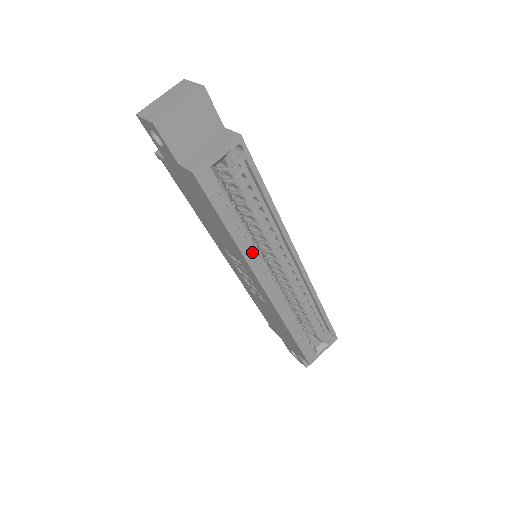
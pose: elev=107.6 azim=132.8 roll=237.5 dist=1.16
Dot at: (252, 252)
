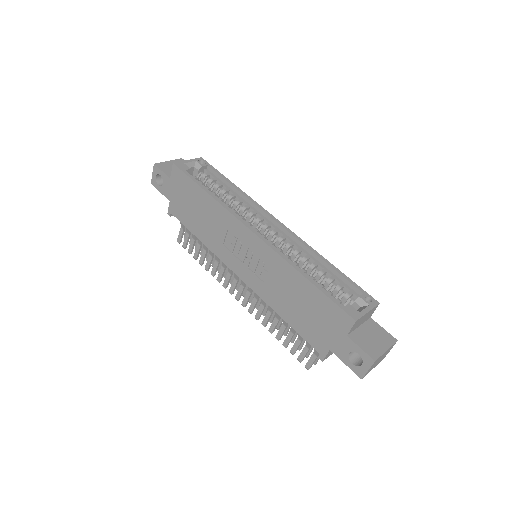
Dot at: occluded
